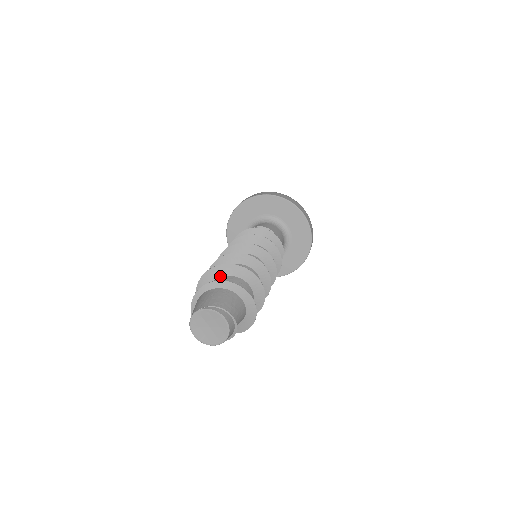
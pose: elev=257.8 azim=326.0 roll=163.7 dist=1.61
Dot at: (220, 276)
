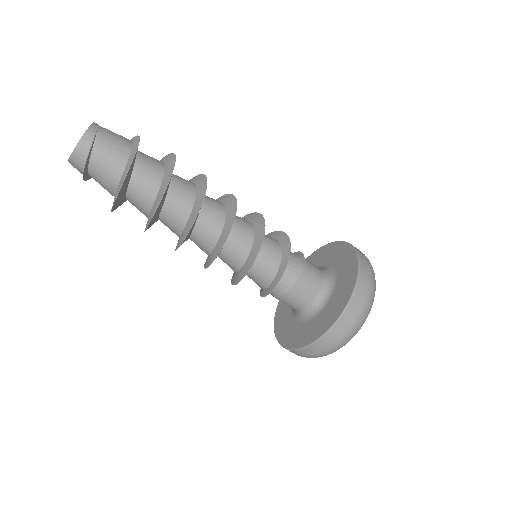
Dot at: (162, 161)
